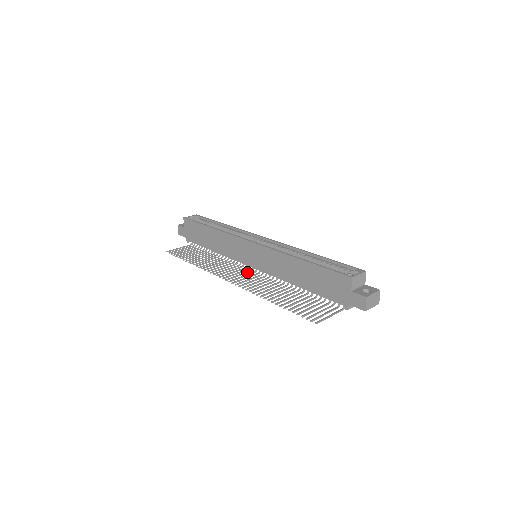
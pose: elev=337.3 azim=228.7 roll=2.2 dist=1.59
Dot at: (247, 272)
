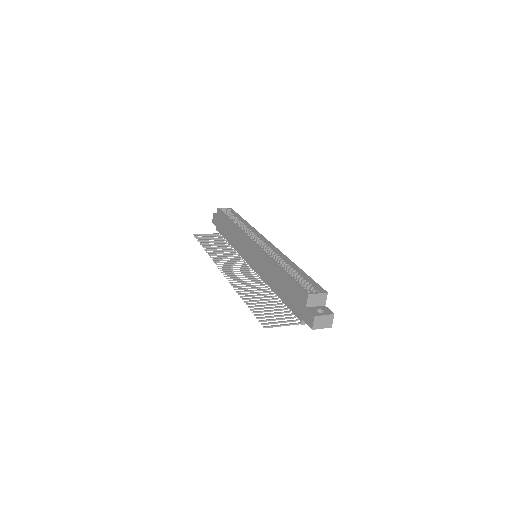
Dot at: (245, 269)
